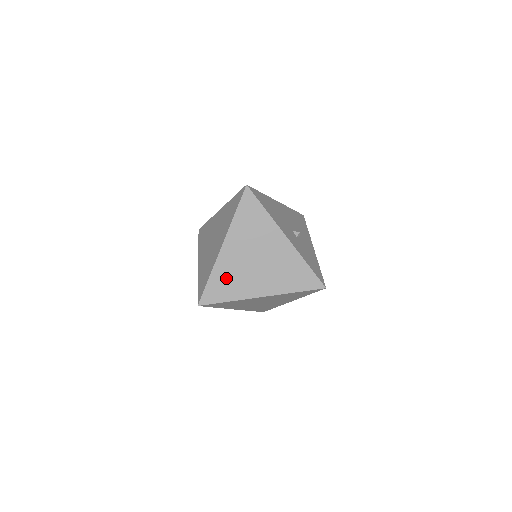
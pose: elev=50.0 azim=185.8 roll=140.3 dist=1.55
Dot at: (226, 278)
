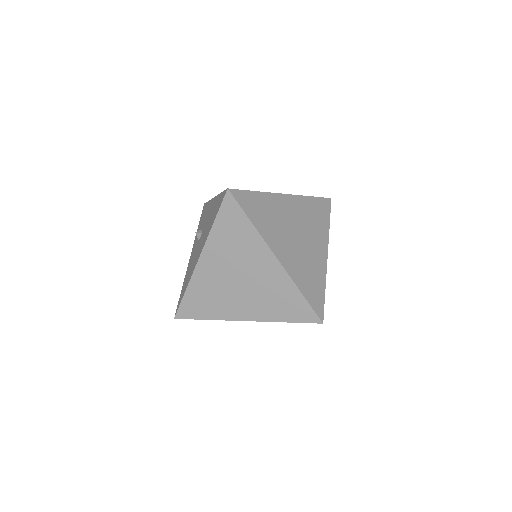
Dot at: (267, 210)
